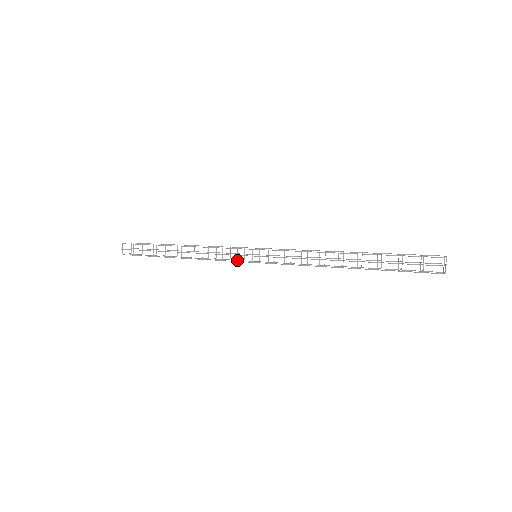
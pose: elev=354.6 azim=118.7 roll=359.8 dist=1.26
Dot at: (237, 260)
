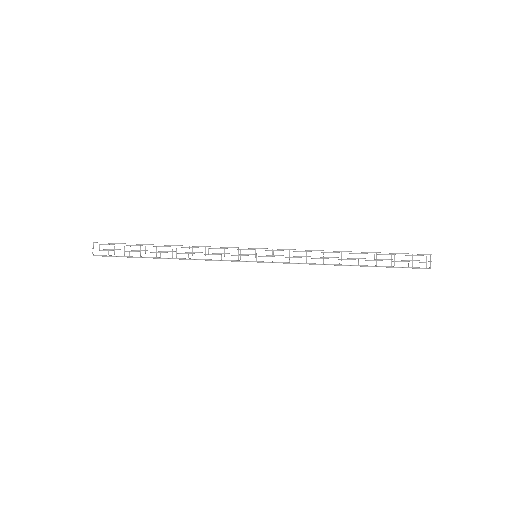
Dot at: (238, 259)
